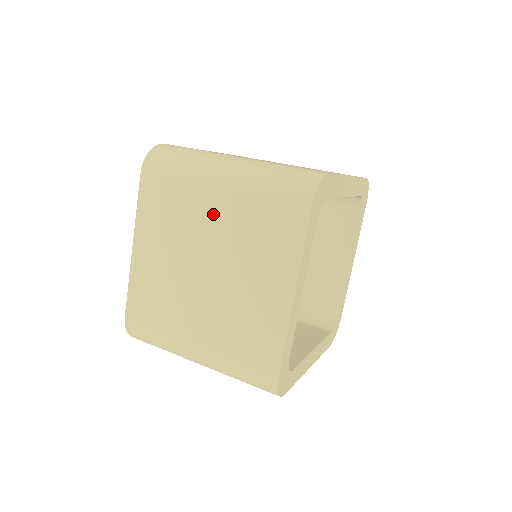
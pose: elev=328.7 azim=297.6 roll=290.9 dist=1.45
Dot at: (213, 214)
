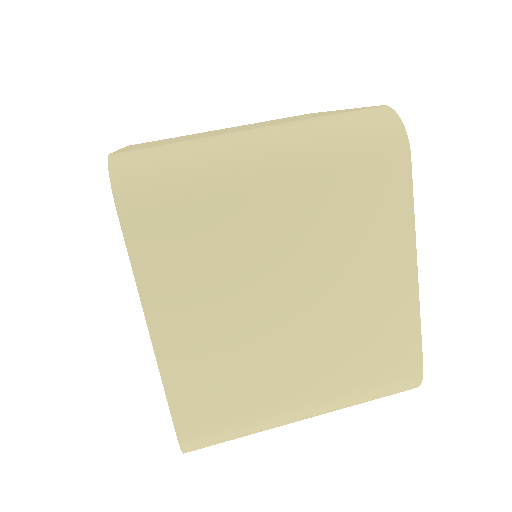
Dot at: (275, 221)
